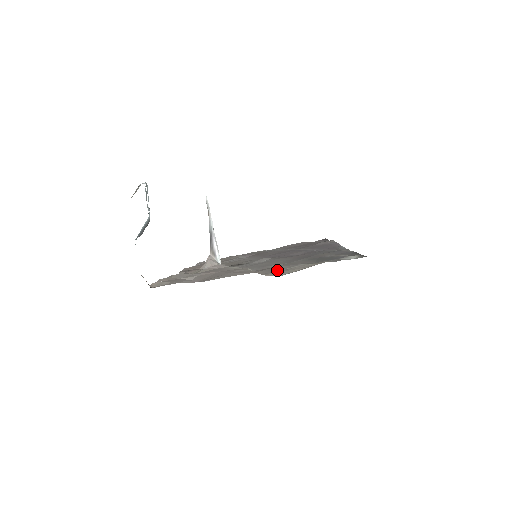
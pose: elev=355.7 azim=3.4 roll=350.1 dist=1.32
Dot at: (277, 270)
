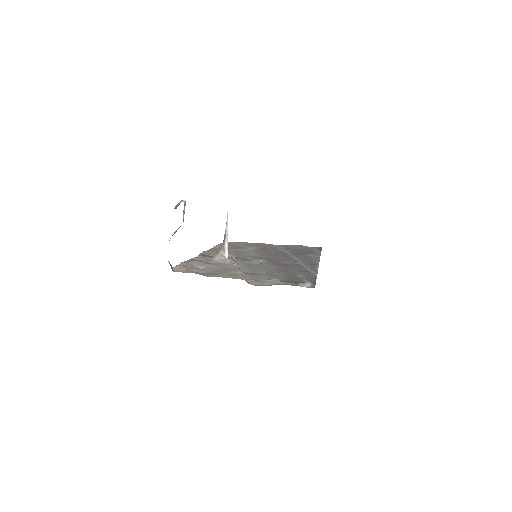
Dot at: (258, 278)
